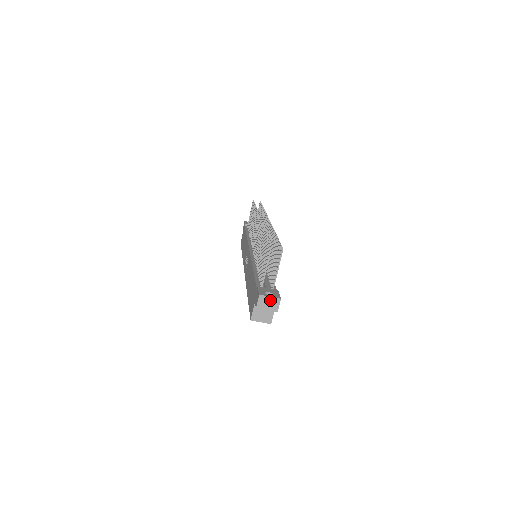
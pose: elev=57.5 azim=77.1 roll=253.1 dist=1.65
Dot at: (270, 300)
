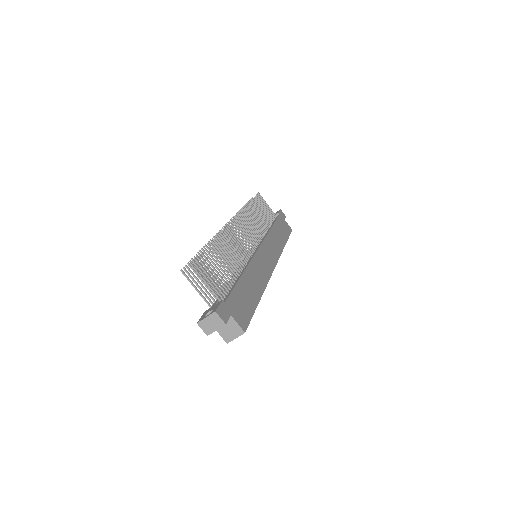
Dot at: (209, 320)
